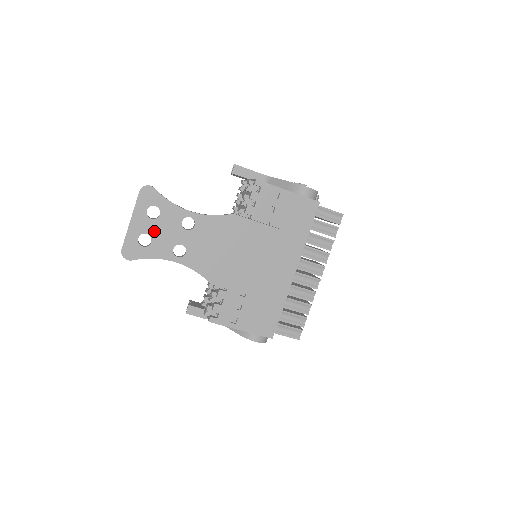
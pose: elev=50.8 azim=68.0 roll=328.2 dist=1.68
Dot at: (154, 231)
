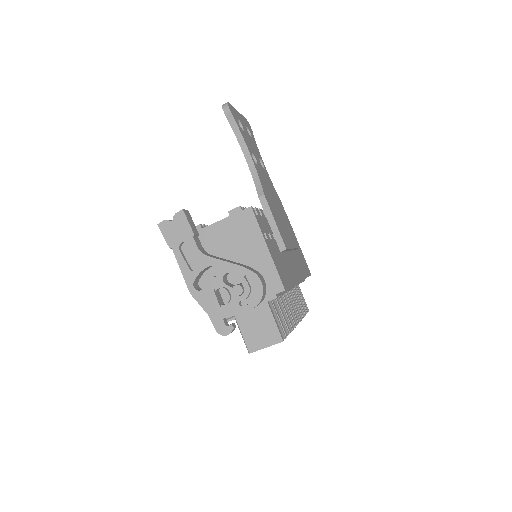
Dot at: (246, 133)
